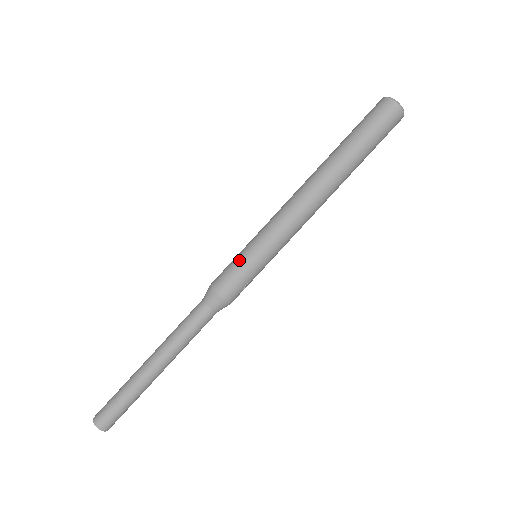
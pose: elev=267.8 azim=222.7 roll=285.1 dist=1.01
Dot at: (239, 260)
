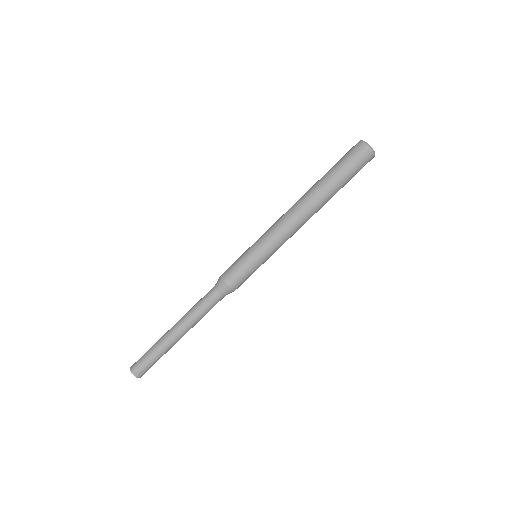
Dot at: (248, 264)
